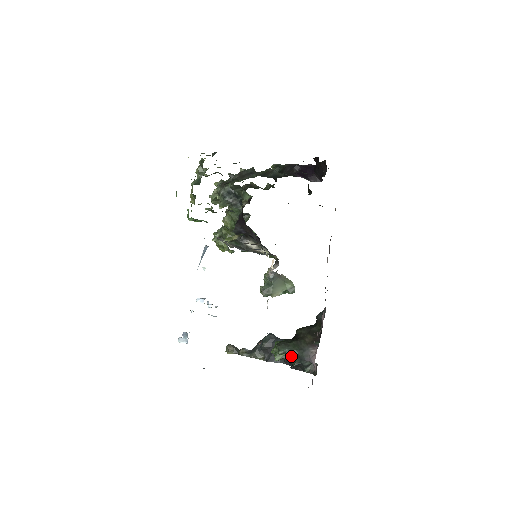
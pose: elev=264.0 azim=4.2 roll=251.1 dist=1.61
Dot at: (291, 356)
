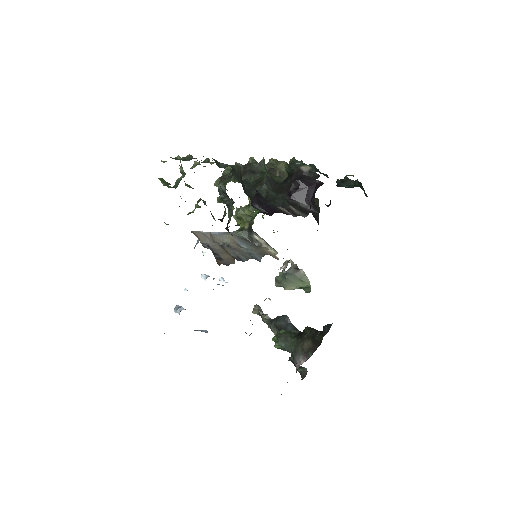
Dot at: occluded
